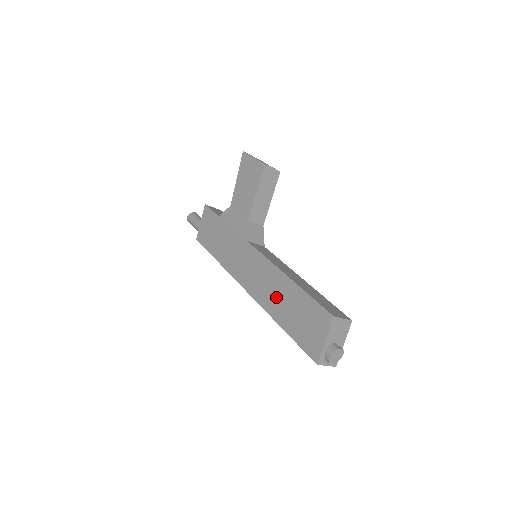
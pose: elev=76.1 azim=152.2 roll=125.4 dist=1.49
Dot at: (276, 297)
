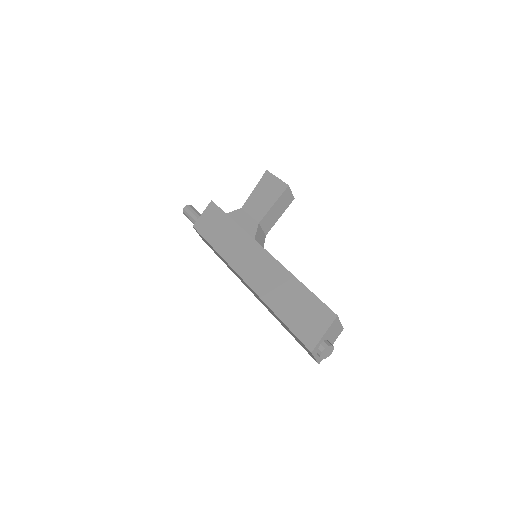
Dot at: (277, 290)
